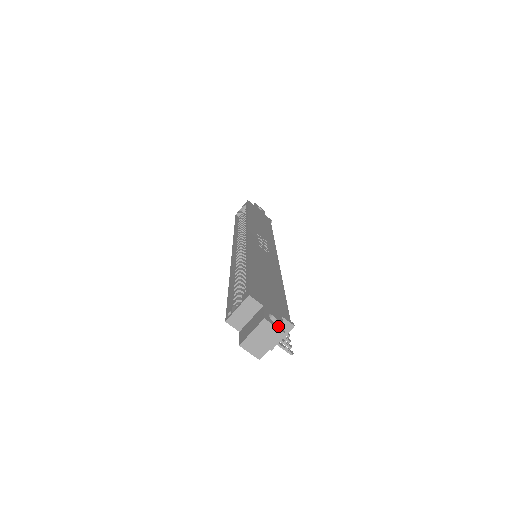
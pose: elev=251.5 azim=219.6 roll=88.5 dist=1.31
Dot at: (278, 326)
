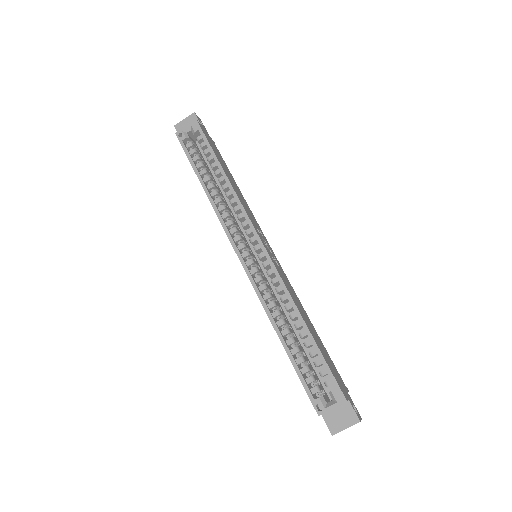
Dot at: (360, 416)
